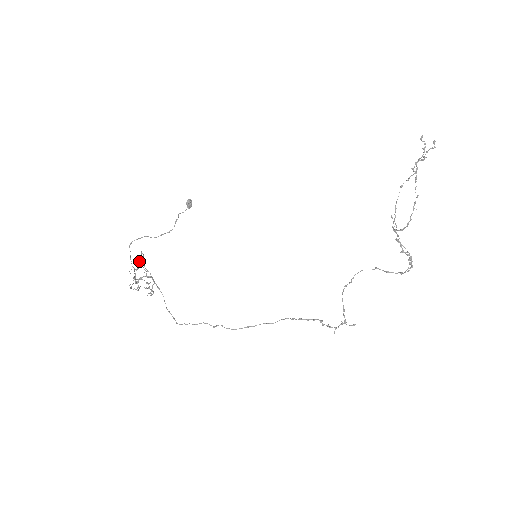
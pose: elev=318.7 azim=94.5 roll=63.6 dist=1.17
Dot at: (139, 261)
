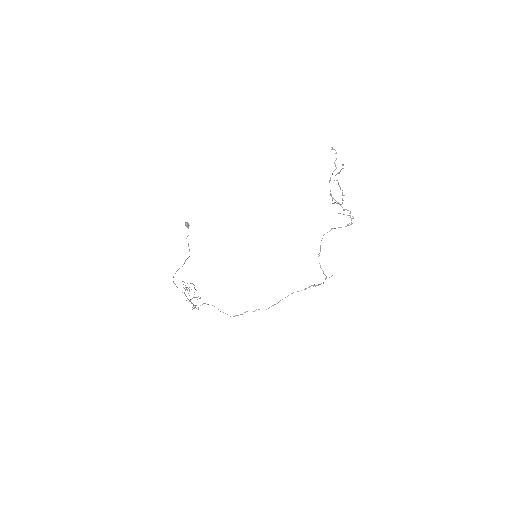
Dot at: occluded
